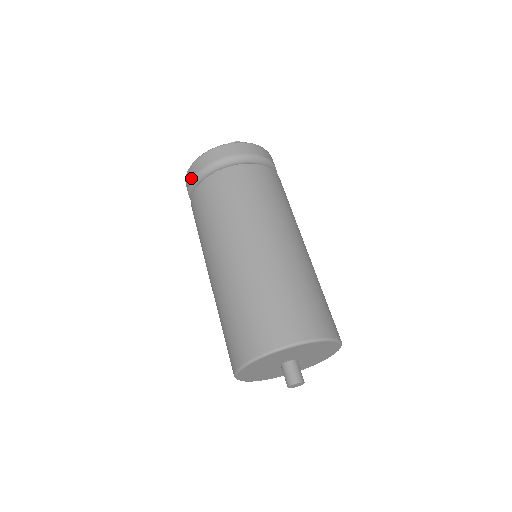
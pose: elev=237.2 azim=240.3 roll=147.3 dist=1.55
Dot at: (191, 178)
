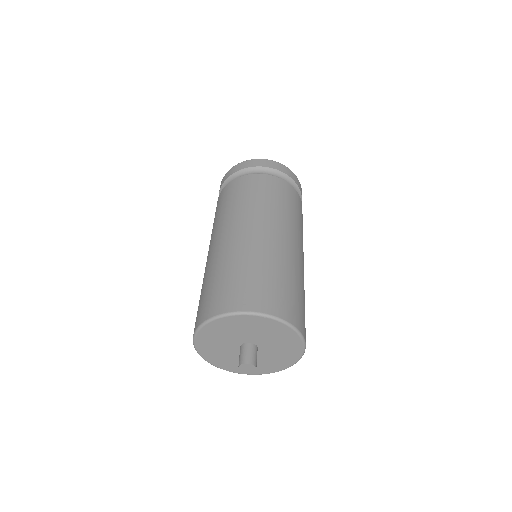
Dot at: occluded
